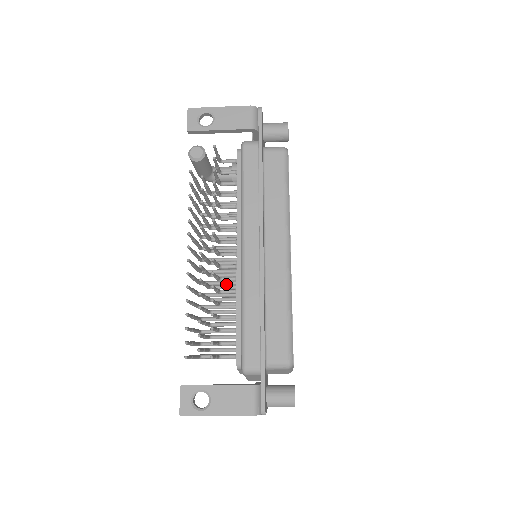
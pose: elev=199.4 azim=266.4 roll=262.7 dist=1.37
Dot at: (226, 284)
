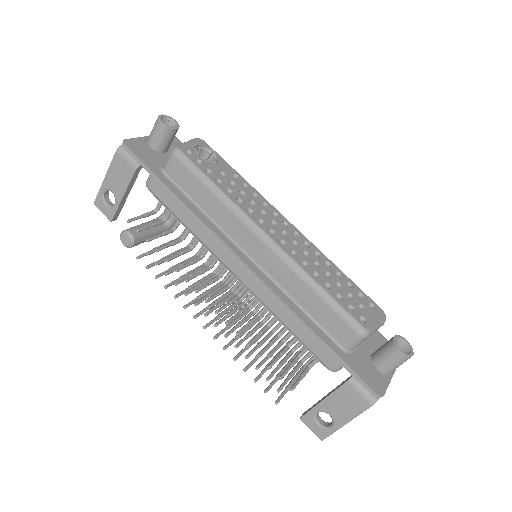
Dot at: occluded
